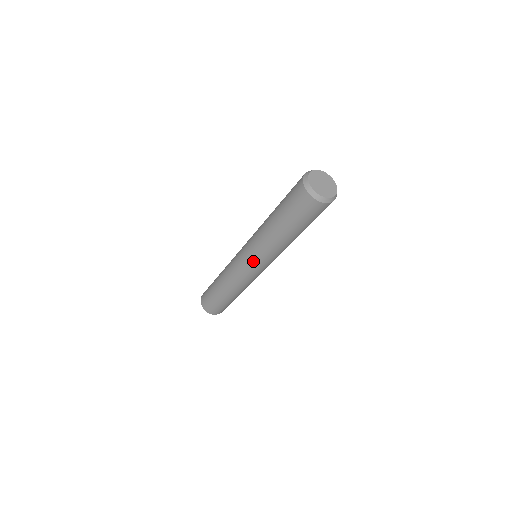
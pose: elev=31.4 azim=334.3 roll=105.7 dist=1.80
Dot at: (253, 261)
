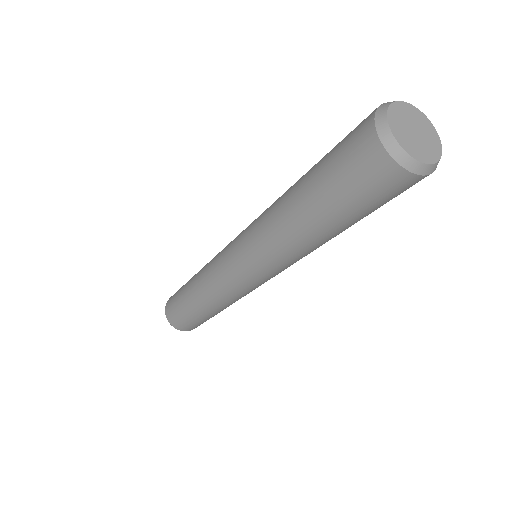
Dot at: (272, 275)
